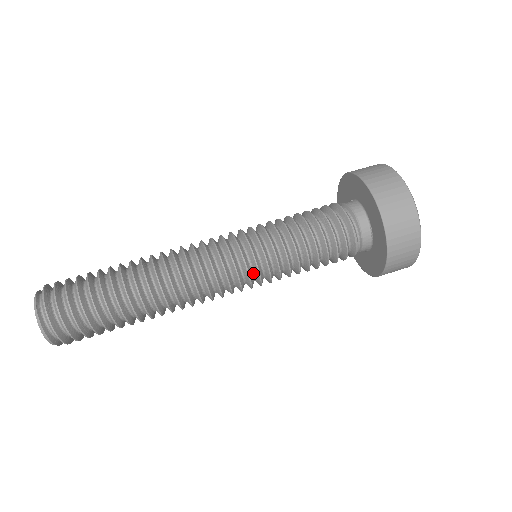
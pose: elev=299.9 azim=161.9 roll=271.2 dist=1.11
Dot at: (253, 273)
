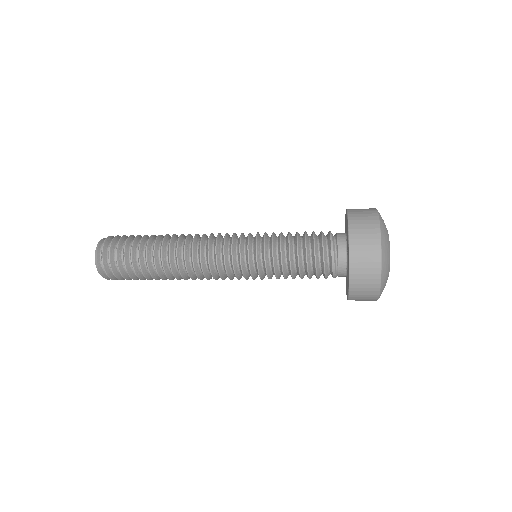
Dot at: (245, 252)
